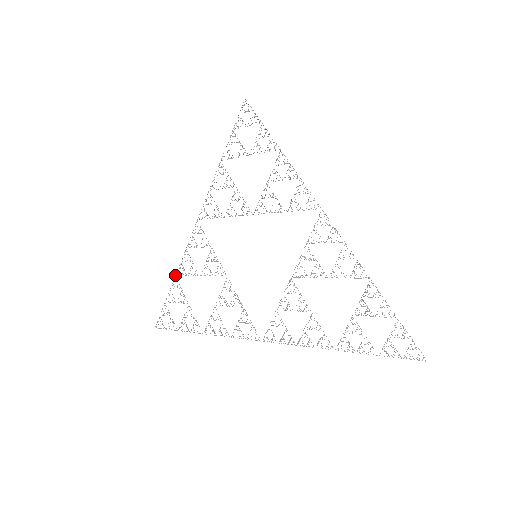
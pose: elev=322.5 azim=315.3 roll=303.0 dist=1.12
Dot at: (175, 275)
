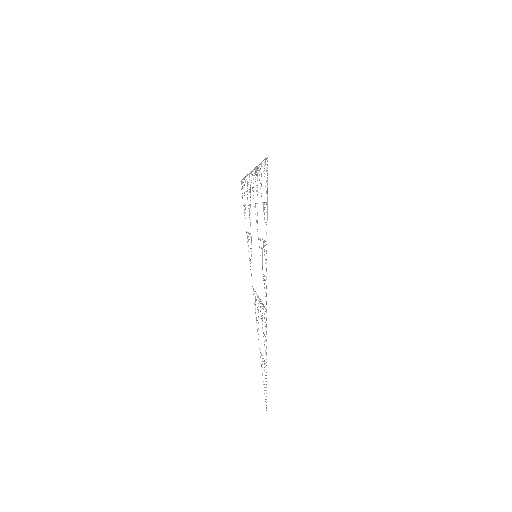
Dot at: occluded
